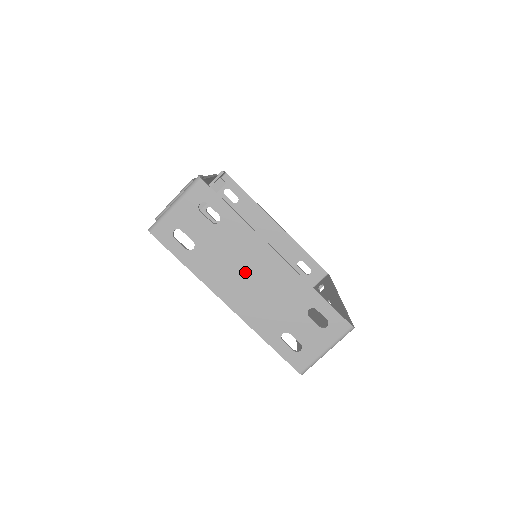
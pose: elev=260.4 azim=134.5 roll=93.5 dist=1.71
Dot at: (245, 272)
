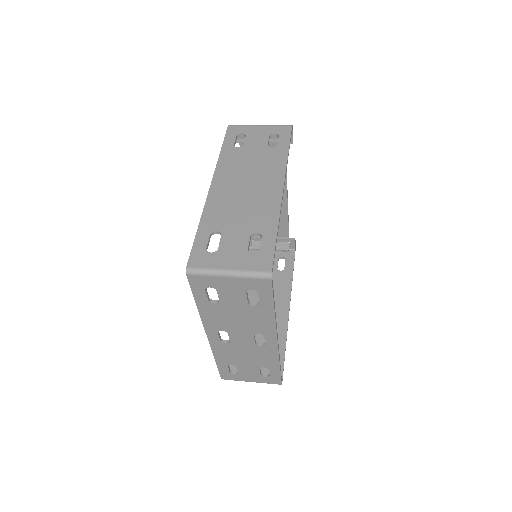
Dot at: (249, 179)
